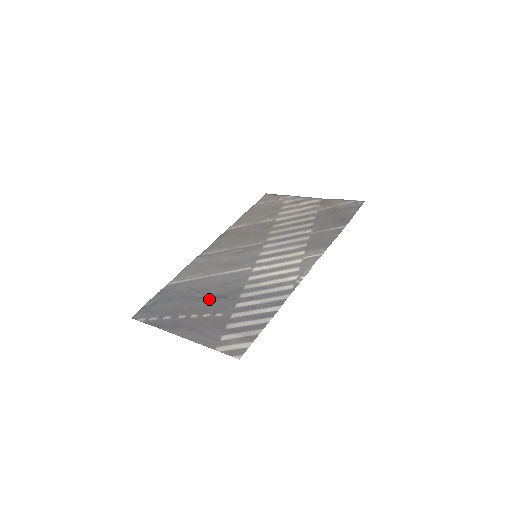
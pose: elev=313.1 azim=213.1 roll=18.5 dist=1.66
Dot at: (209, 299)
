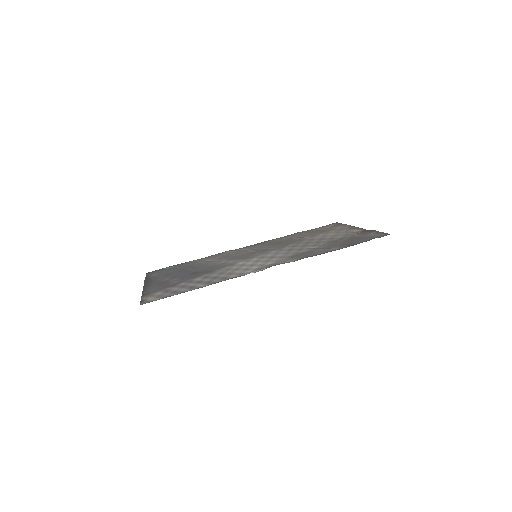
Dot at: (190, 273)
